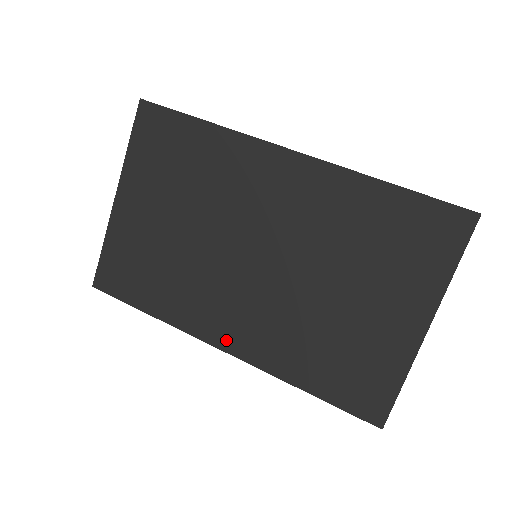
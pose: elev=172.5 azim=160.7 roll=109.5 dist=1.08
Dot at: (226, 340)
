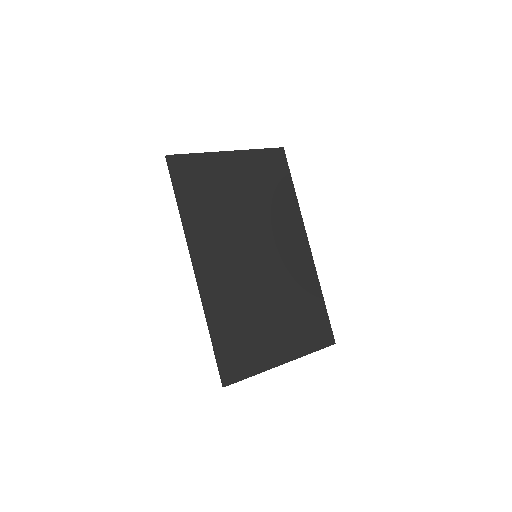
Dot at: (203, 267)
